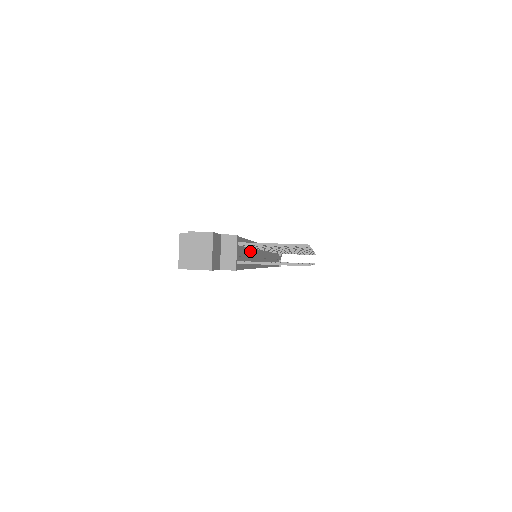
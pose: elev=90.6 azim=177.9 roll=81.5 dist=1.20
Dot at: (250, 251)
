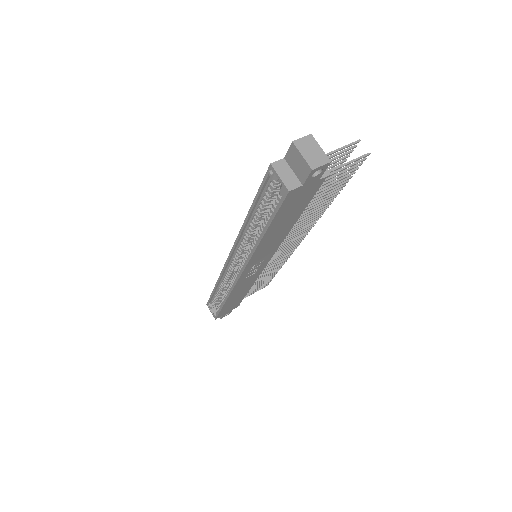
Dot at: occluded
